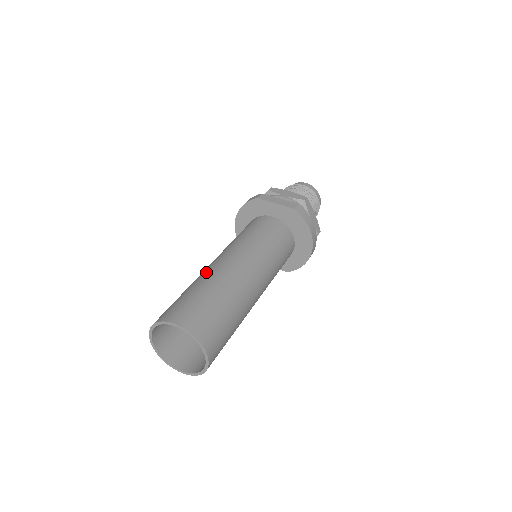
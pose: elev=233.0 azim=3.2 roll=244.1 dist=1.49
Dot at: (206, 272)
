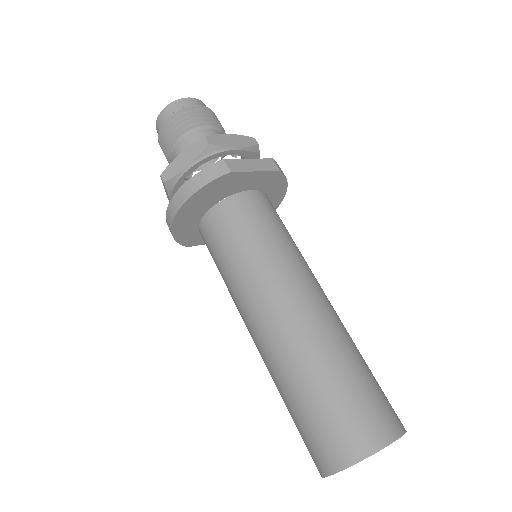
Dot at: (309, 338)
